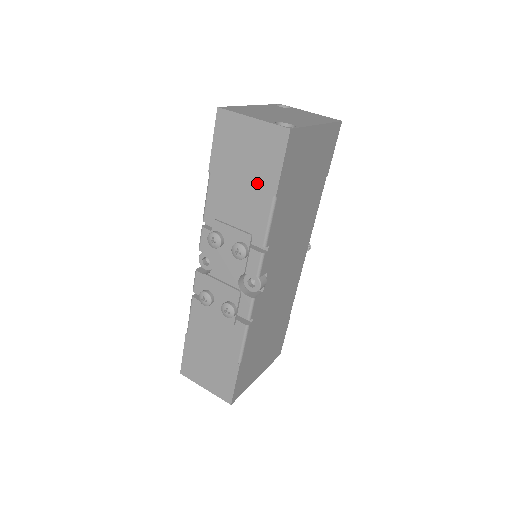
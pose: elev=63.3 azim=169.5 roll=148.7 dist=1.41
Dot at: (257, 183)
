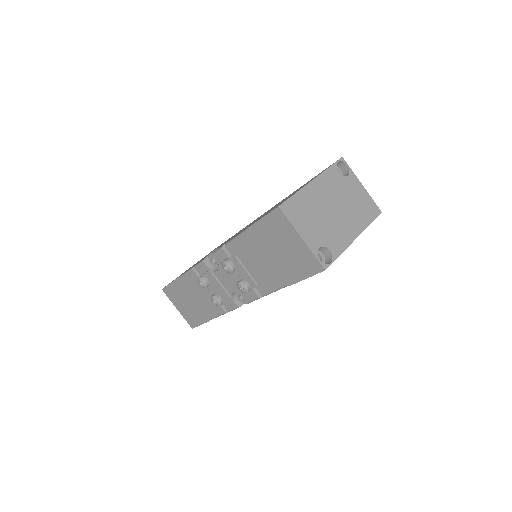
Dot at: (280, 269)
